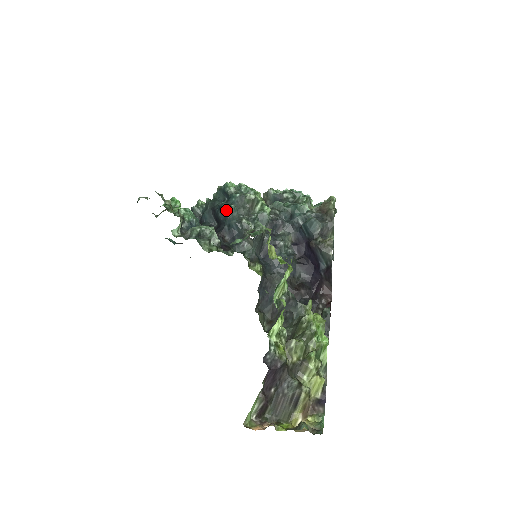
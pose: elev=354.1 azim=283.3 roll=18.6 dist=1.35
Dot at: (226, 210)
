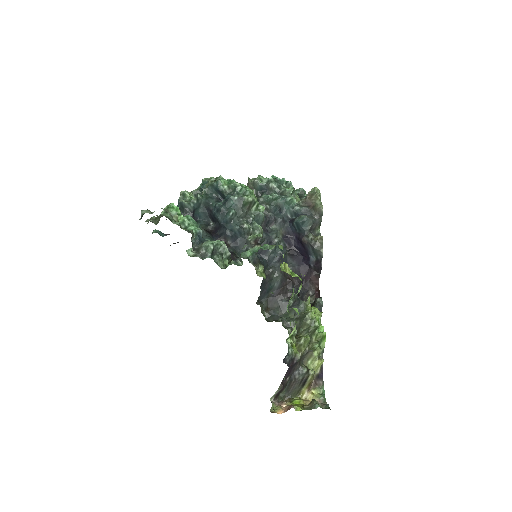
Dot at: (227, 216)
